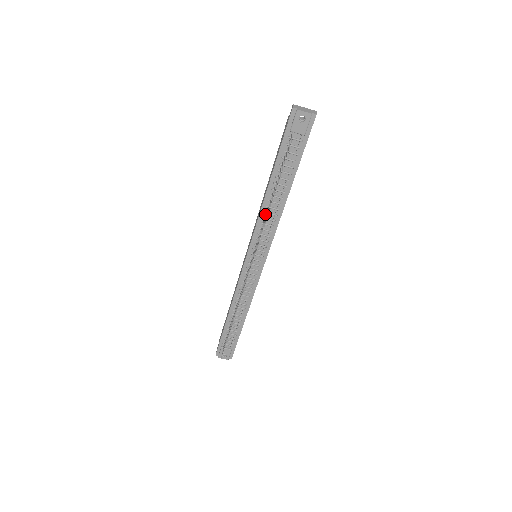
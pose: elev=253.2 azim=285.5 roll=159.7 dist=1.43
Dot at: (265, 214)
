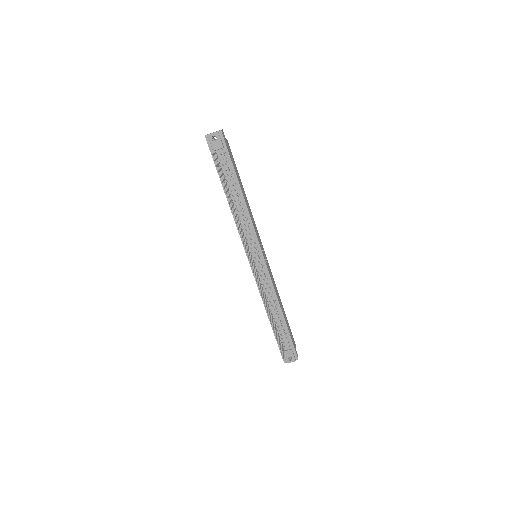
Dot at: (238, 218)
